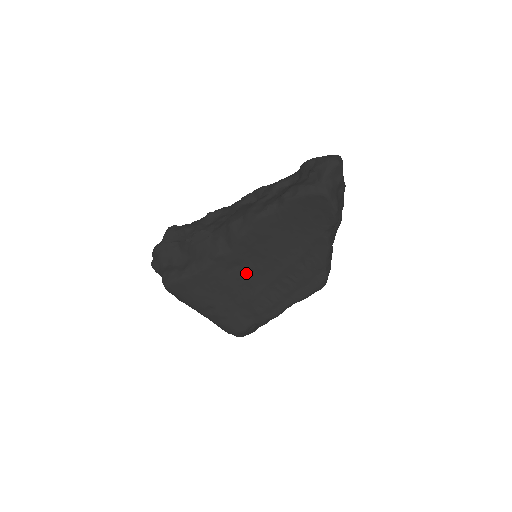
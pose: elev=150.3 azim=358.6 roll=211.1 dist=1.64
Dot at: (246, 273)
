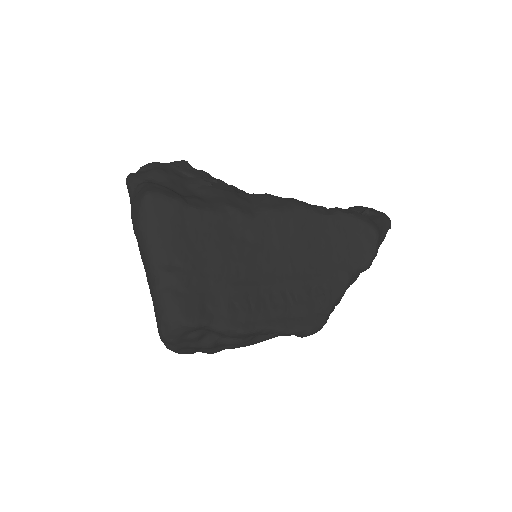
Dot at: (249, 254)
